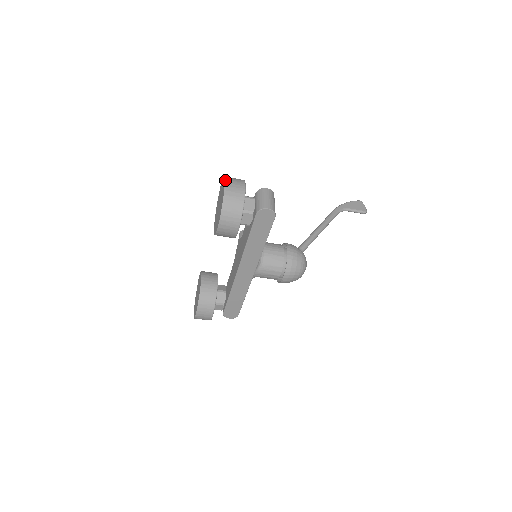
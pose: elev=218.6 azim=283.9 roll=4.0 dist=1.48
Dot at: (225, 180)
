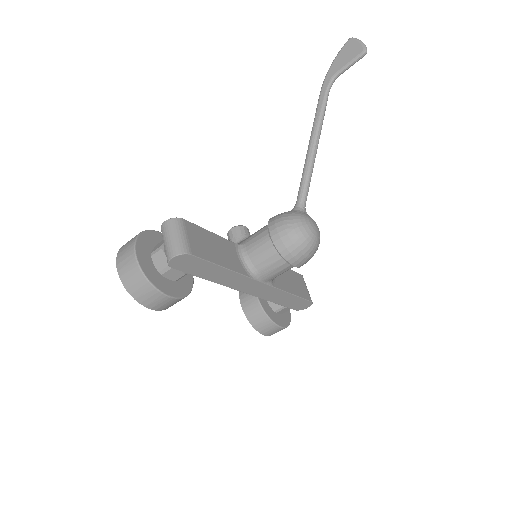
Dot at: (116, 261)
